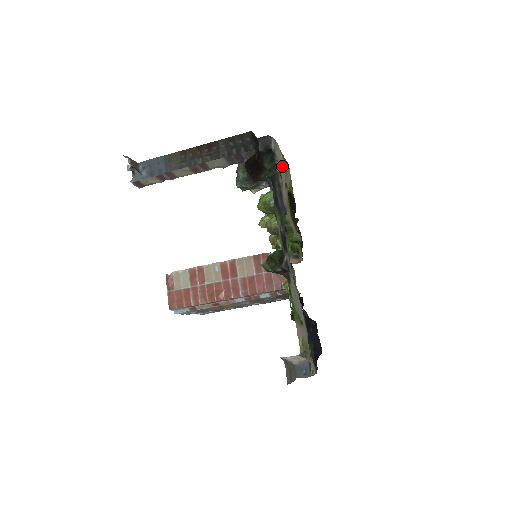
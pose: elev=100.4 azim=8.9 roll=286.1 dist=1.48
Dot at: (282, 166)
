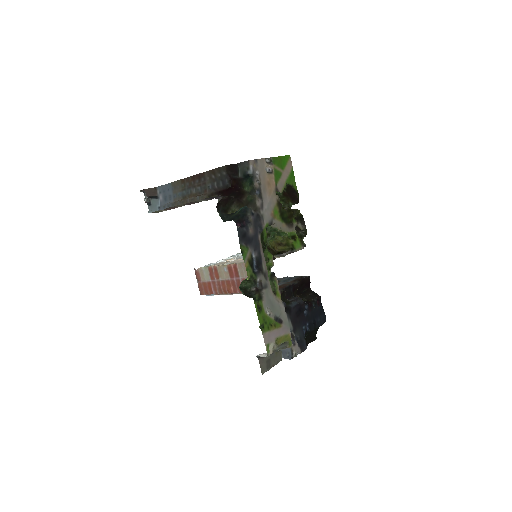
Dot at: (269, 177)
